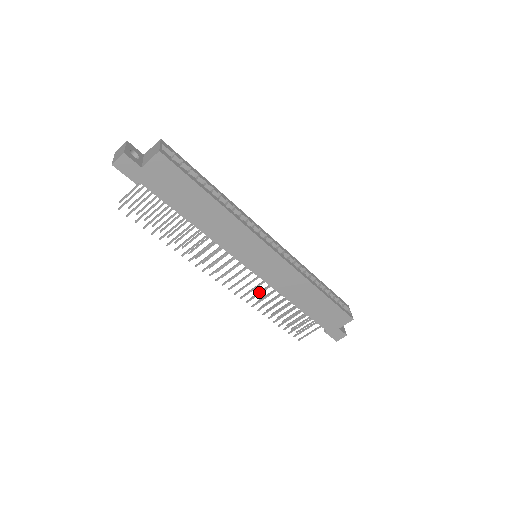
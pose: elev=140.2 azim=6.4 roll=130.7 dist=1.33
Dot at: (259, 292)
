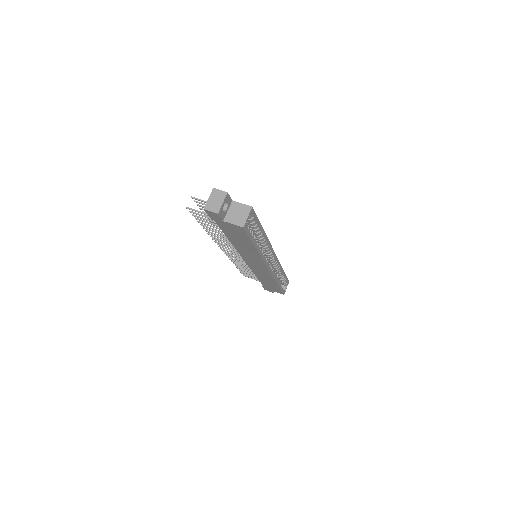
Dot at: (241, 261)
